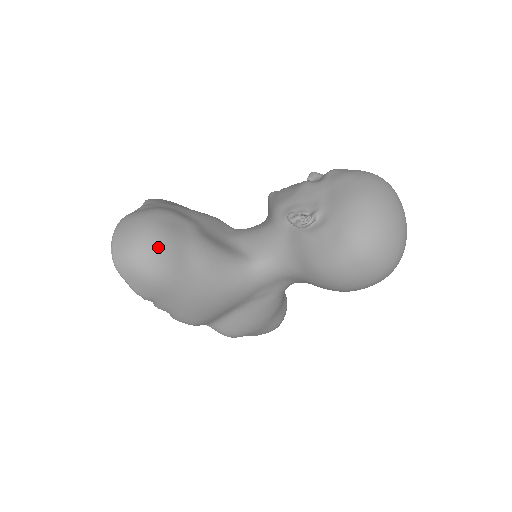
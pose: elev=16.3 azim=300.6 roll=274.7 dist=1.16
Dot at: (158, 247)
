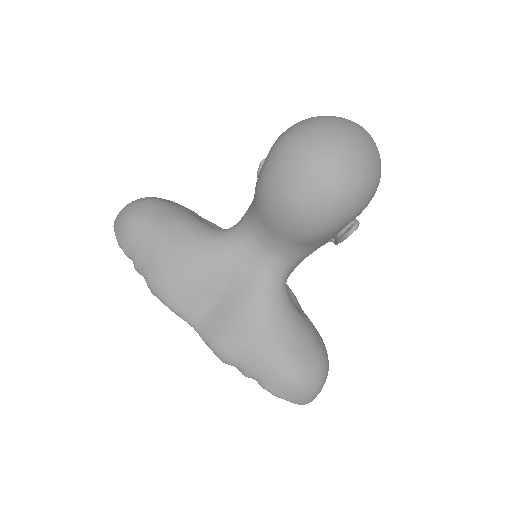
Dot at: (142, 201)
